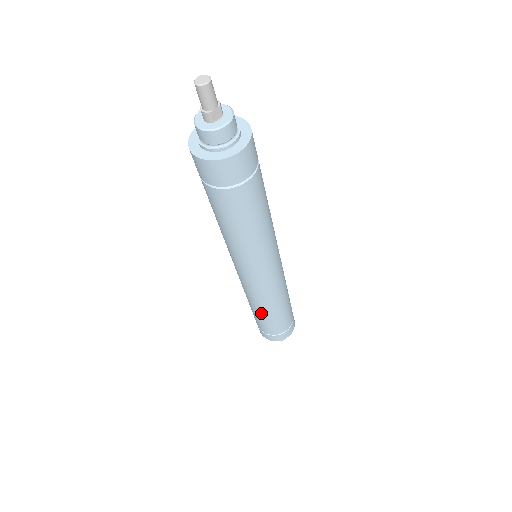
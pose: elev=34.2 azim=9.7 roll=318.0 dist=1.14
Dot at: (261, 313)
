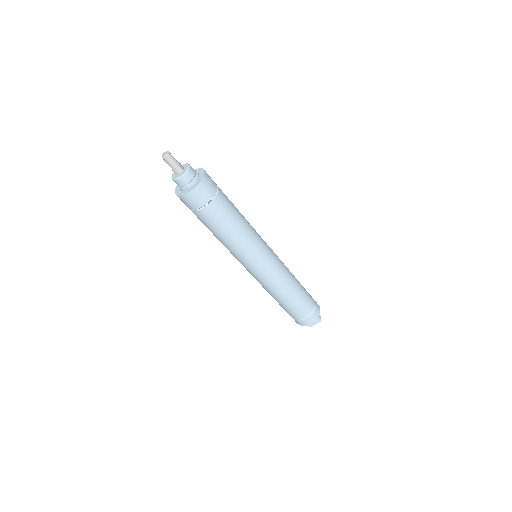
Dot at: (293, 293)
